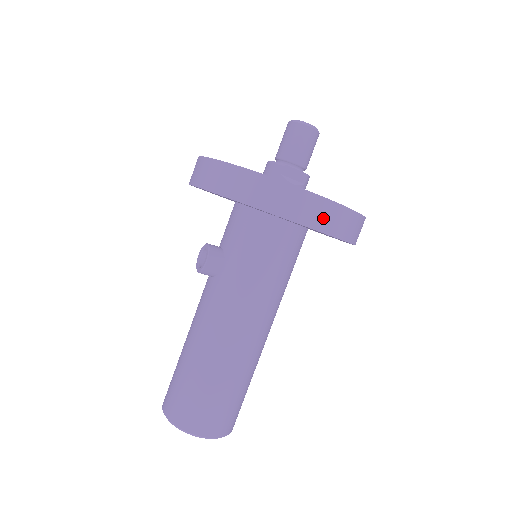
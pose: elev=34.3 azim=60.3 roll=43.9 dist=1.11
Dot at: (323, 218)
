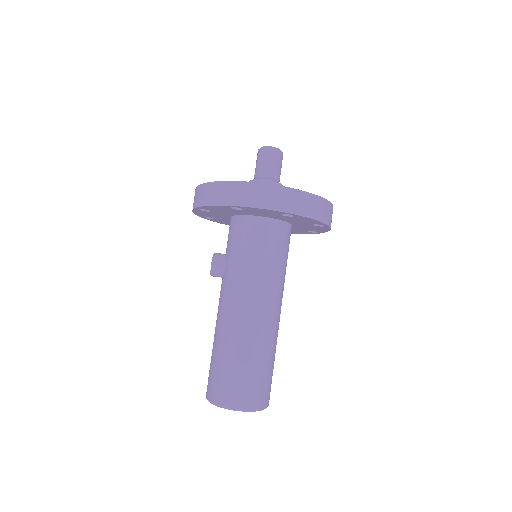
Dot at: (269, 199)
